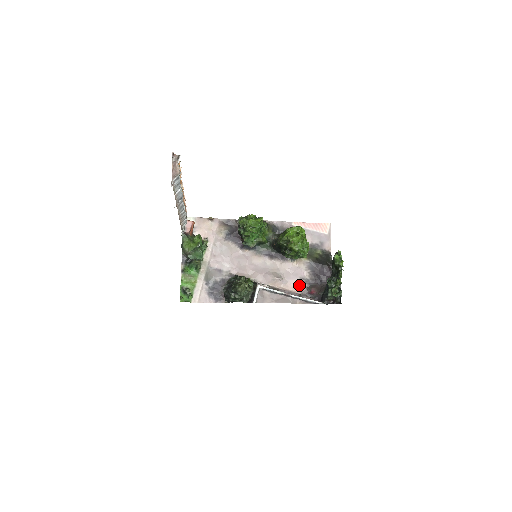
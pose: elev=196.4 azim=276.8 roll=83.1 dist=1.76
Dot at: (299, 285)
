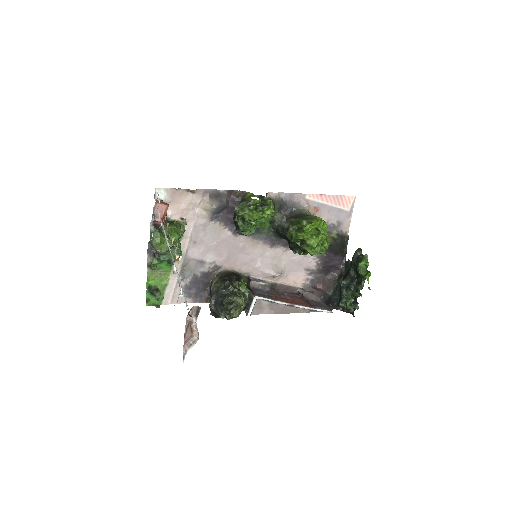
Dot at: (302, 278)
